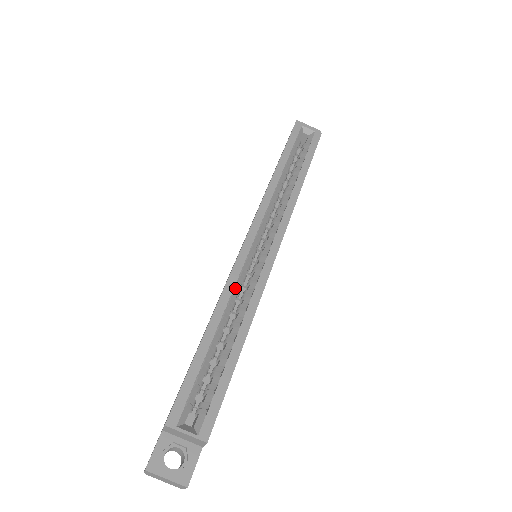
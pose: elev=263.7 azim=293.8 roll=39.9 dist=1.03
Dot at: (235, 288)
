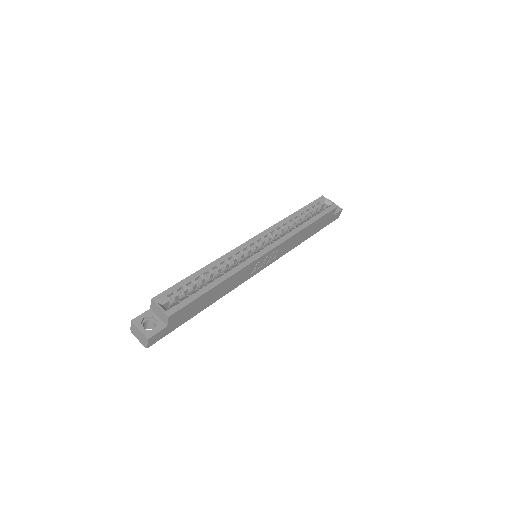
Dot at: (229, 259)
